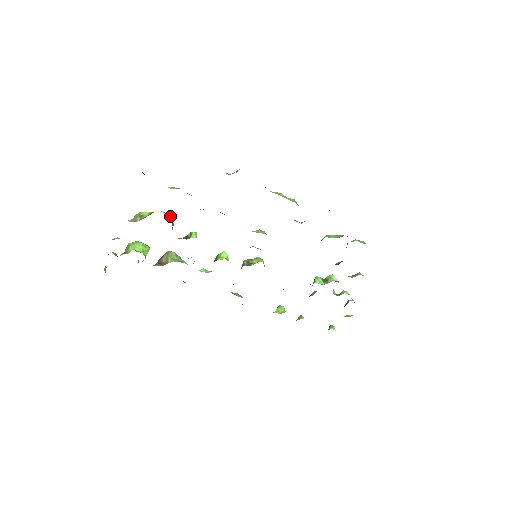
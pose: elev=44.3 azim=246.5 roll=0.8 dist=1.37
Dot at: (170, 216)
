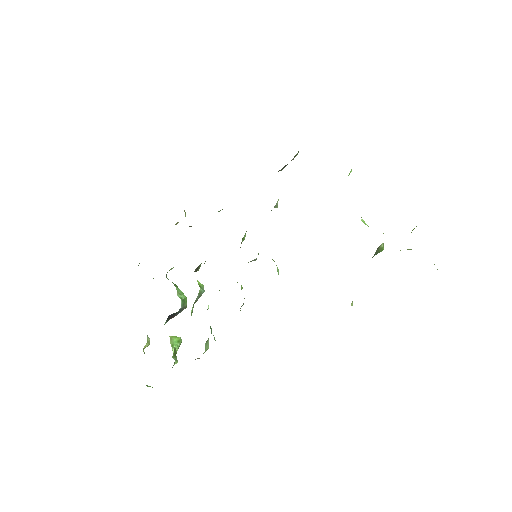
Dot at: occluded
